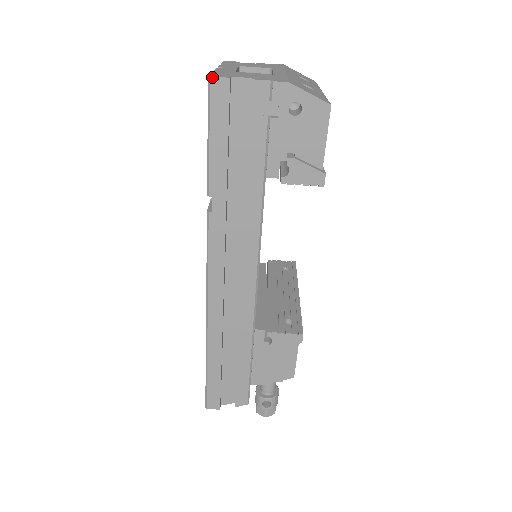
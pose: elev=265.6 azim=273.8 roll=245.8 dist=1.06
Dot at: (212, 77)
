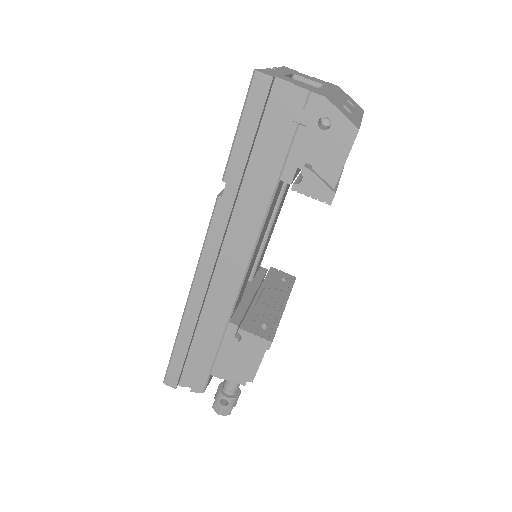
Dot at: (257, 71)
